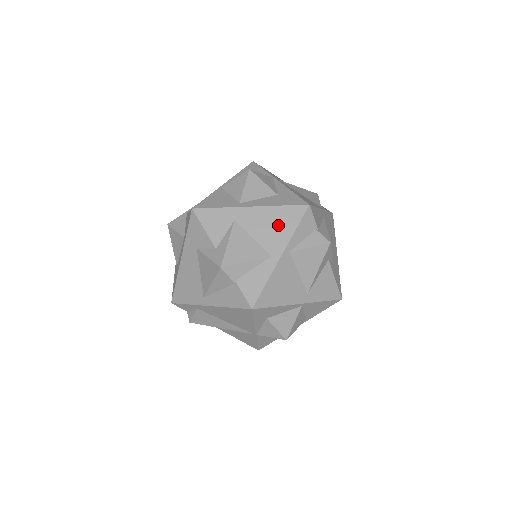
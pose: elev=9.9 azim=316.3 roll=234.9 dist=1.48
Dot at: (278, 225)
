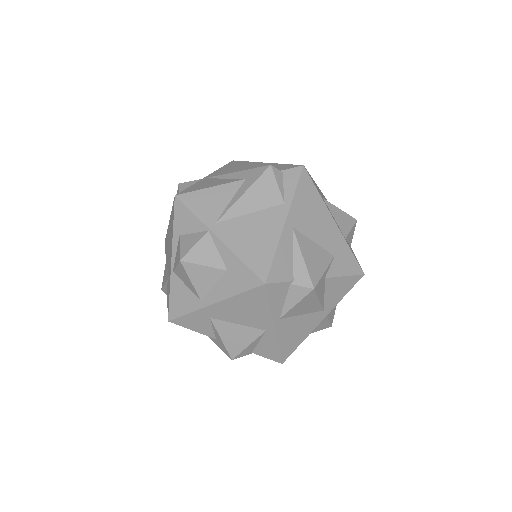
Dot at: (250, 309)
